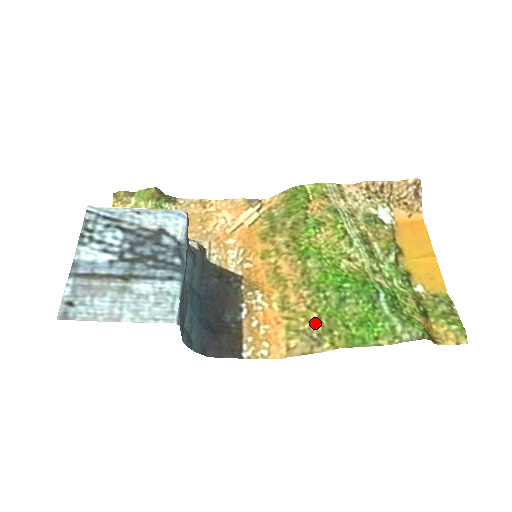
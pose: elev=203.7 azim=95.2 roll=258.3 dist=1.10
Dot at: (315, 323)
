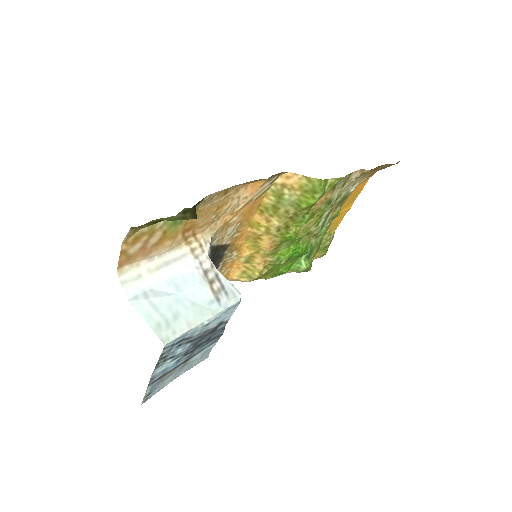
Dot at: (263, 274)
